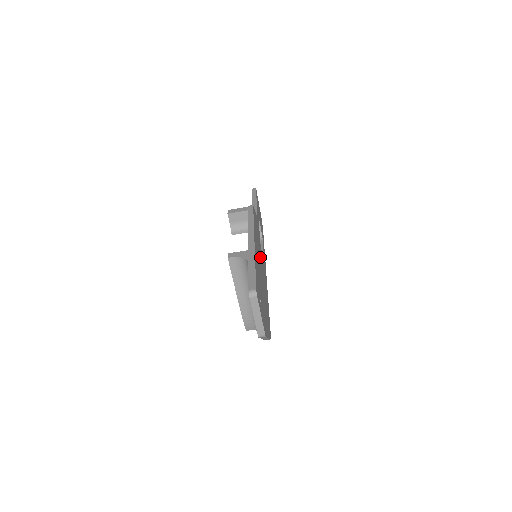
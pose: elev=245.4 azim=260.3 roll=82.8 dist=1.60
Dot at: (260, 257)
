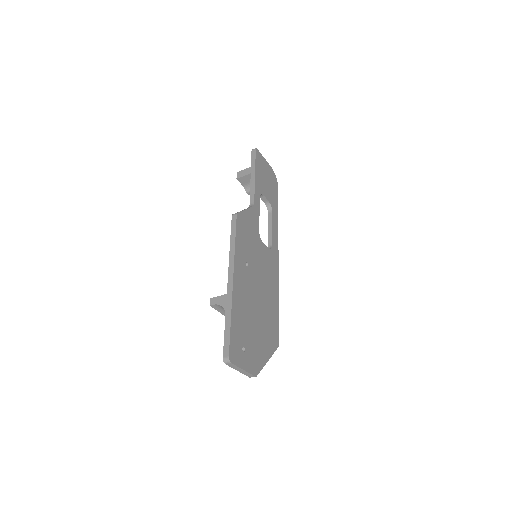
Dot at: (255, 266)
